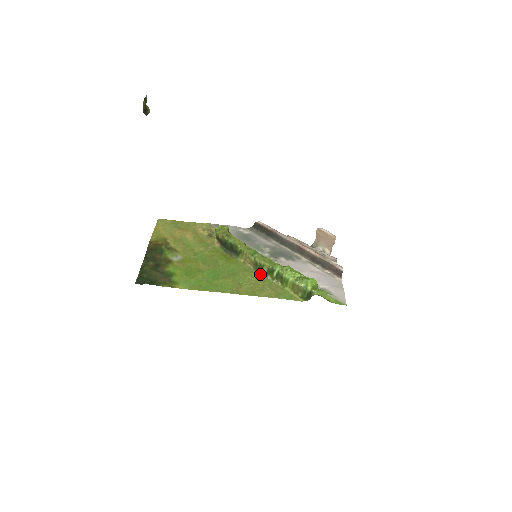
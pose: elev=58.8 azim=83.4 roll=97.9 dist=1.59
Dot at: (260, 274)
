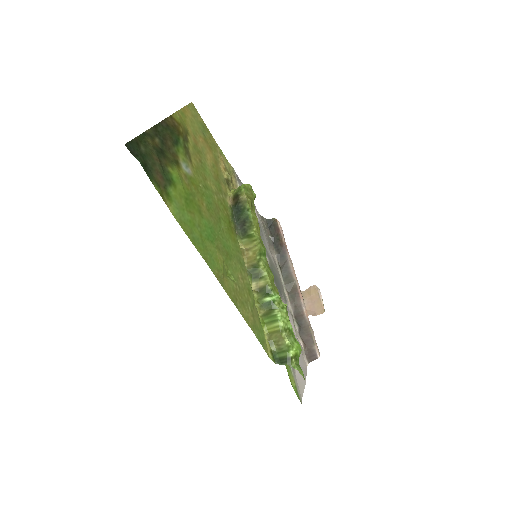
Dot at: (250, 282)
